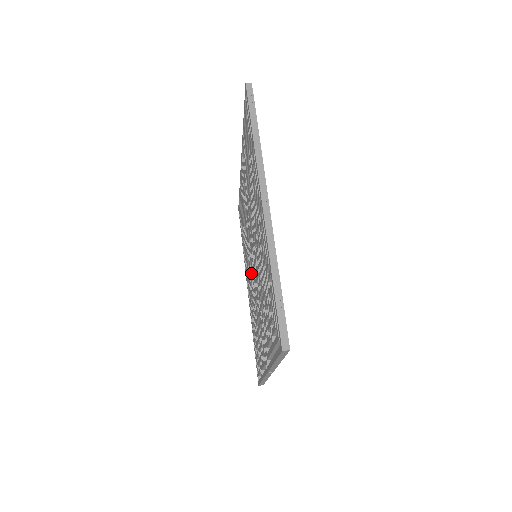
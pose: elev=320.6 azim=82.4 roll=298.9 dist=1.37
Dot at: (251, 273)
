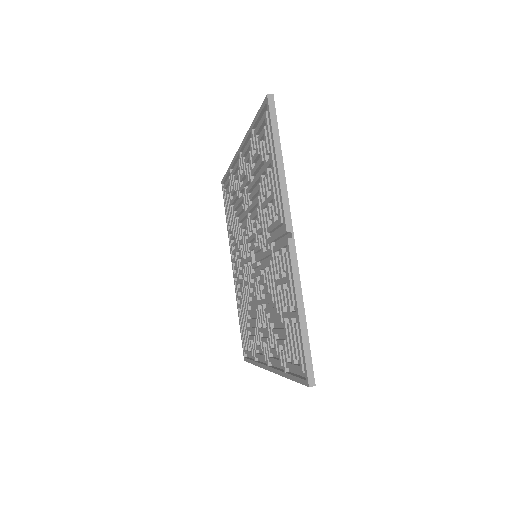
Dot at: (260, 300)
